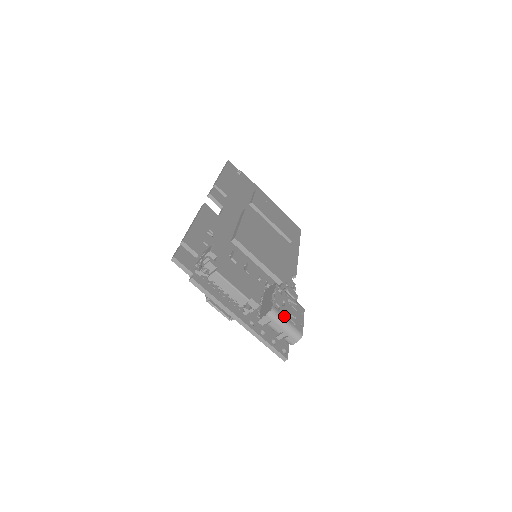
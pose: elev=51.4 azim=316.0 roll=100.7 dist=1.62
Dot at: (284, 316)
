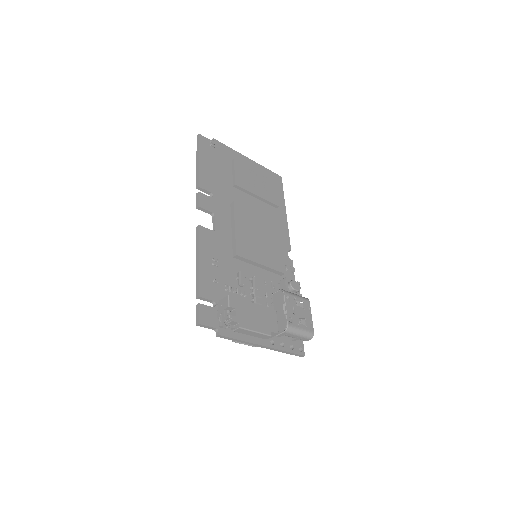
Dot at: (297, 326)
